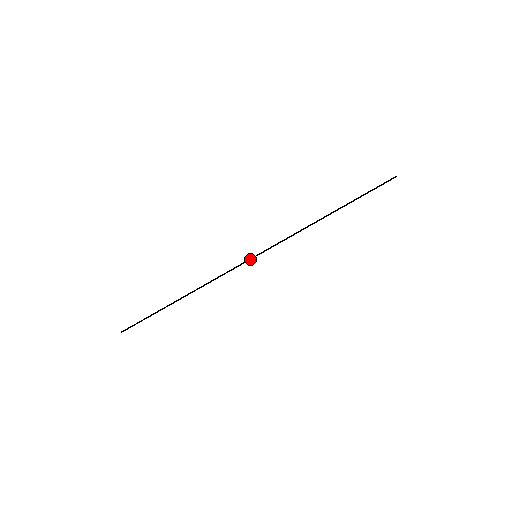
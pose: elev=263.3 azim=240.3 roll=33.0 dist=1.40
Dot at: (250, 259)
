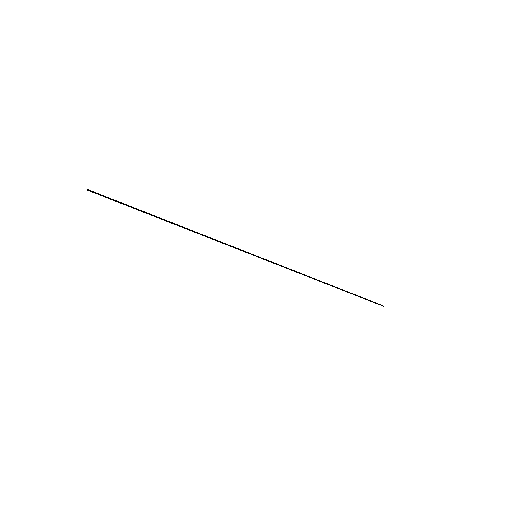
Dot at: occluded
